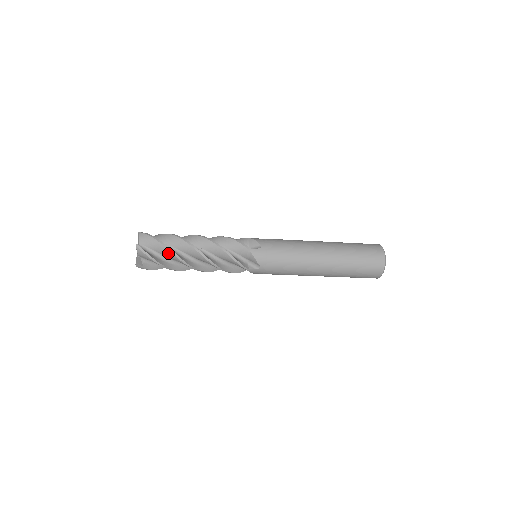
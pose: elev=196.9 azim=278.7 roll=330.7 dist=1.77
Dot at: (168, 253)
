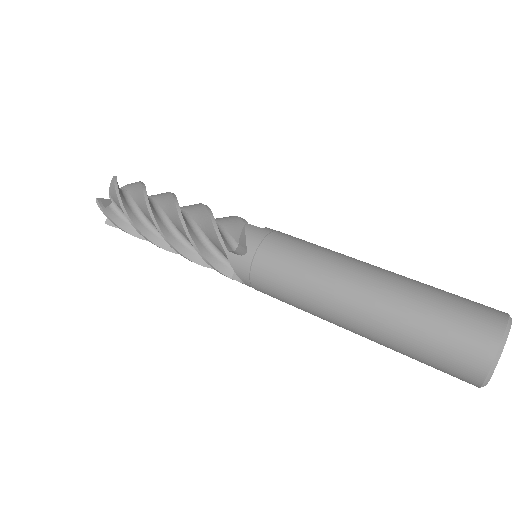
Dot at: (130, 222)
